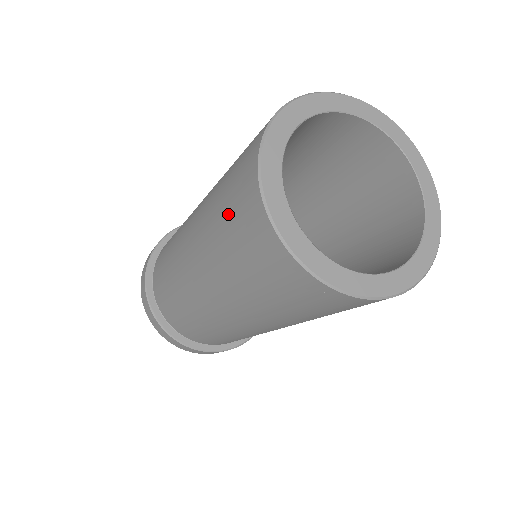
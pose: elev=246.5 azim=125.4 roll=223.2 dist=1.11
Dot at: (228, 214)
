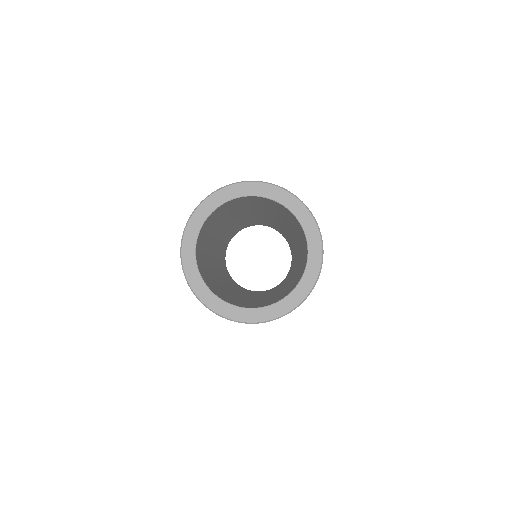
Dot at: occluded
